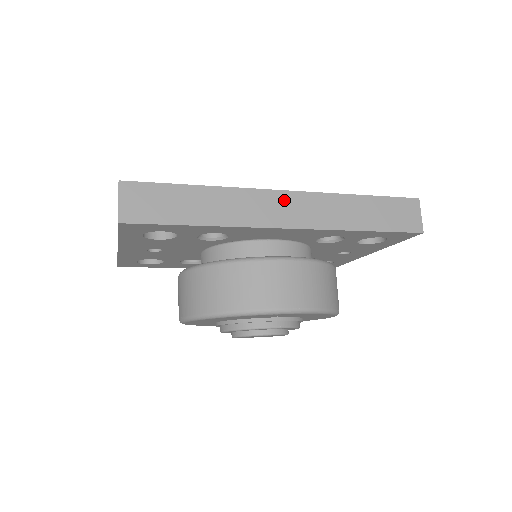
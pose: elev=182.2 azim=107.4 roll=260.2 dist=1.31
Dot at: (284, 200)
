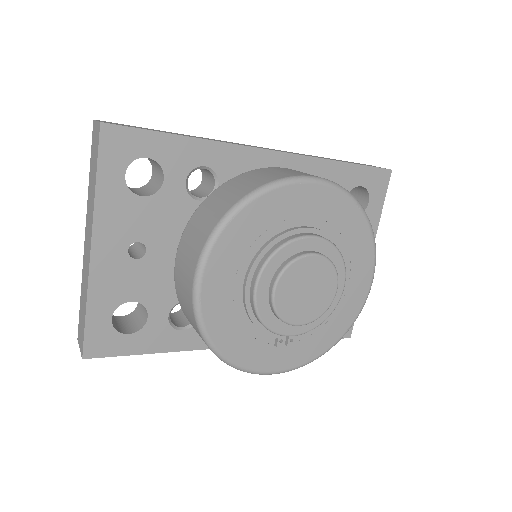
Dot at: occluded
